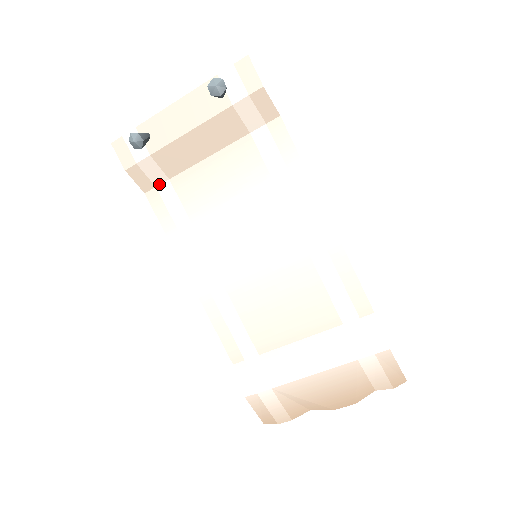
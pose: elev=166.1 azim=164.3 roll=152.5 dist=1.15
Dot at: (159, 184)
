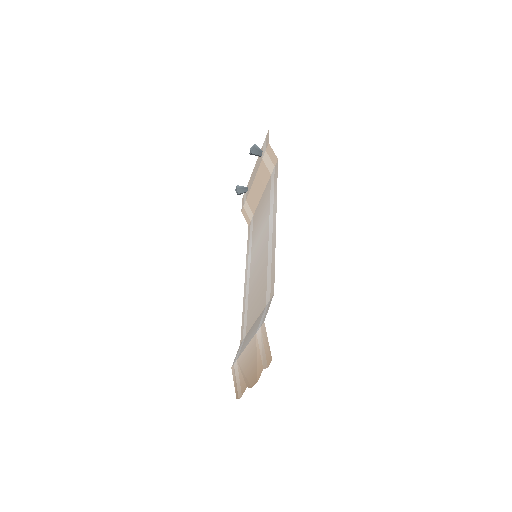
Dot at: (251, 219)
